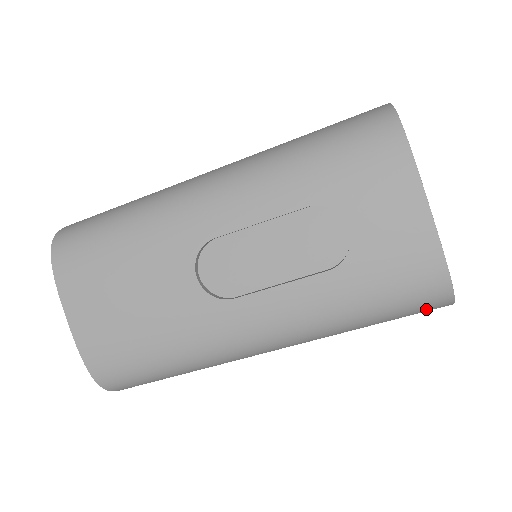
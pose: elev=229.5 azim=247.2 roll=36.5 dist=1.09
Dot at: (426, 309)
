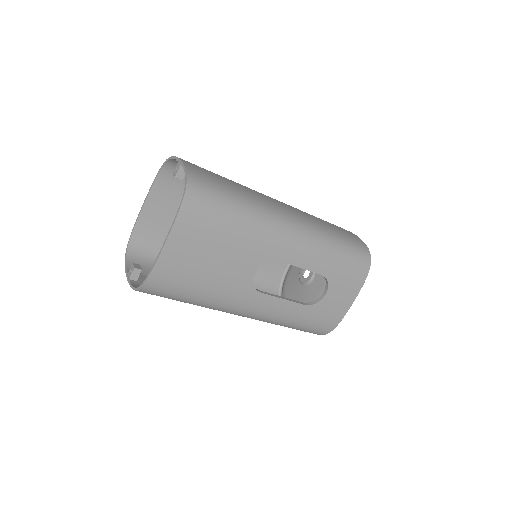
Dot at: occluded
